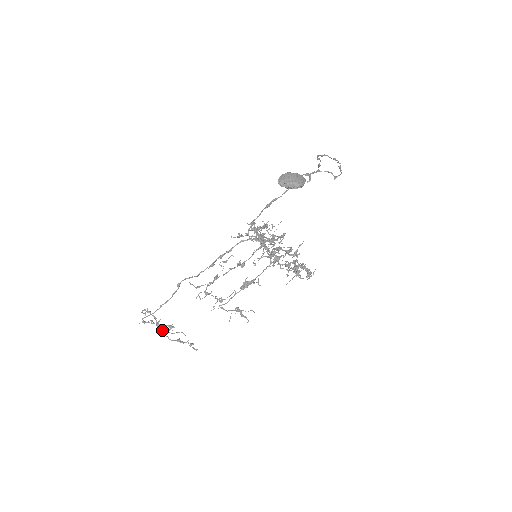
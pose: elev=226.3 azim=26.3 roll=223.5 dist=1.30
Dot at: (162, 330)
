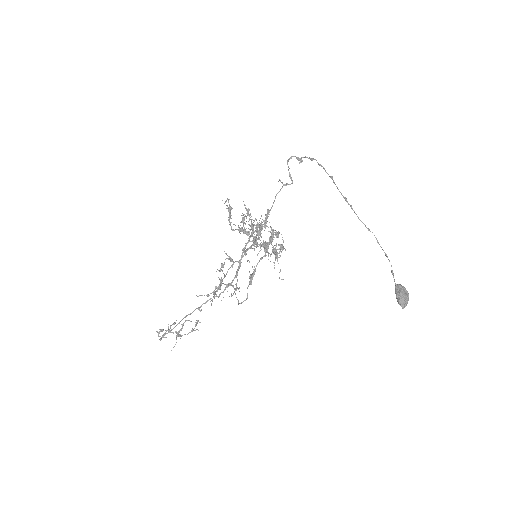
Dot at: occluded
